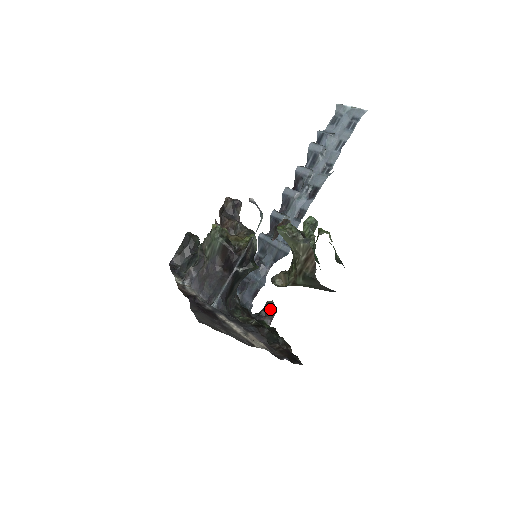
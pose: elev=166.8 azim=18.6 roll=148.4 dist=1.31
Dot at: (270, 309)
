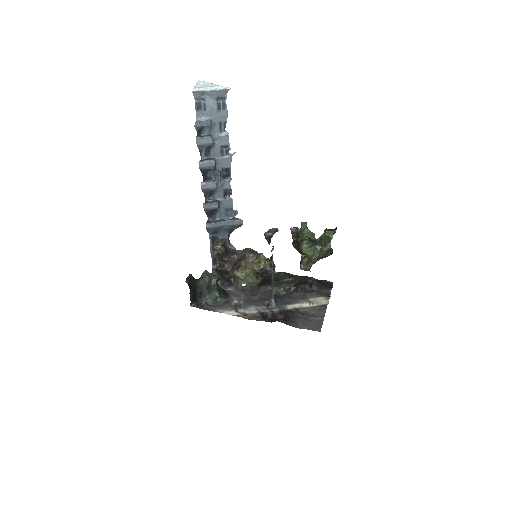
Dot at: occluded
